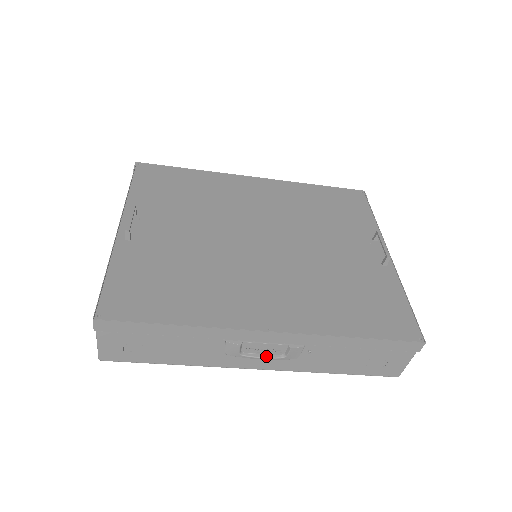
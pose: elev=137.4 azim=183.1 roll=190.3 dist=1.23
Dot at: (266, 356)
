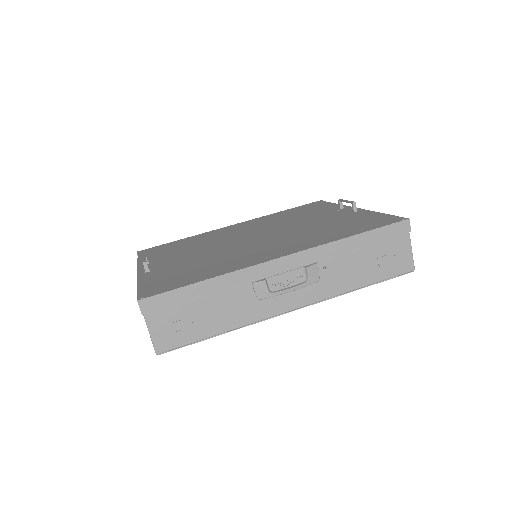
Dot at: (292, 287)
